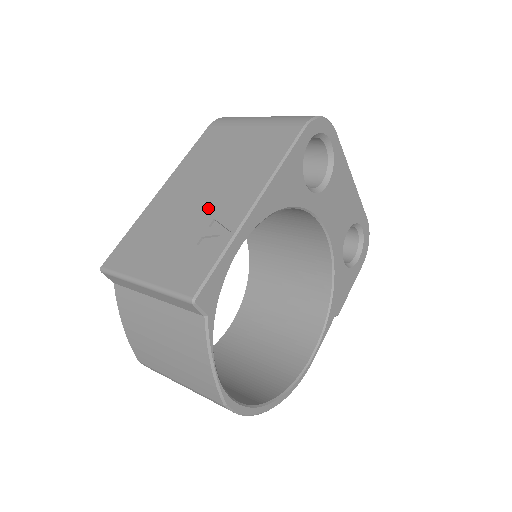
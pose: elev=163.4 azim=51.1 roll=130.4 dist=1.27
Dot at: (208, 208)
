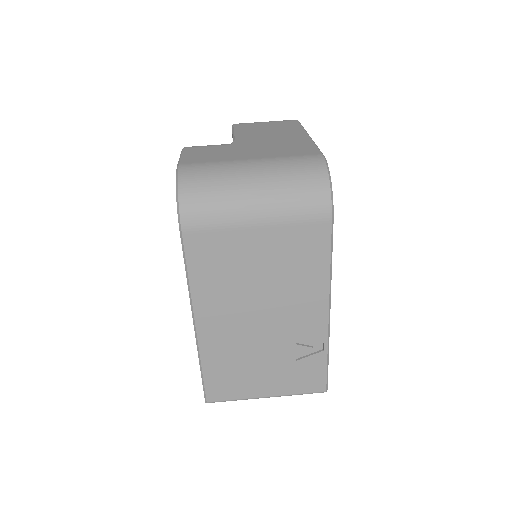
Dot at: (281, 331)
